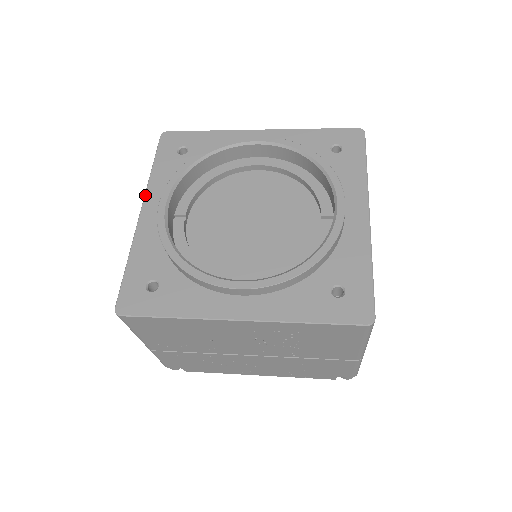
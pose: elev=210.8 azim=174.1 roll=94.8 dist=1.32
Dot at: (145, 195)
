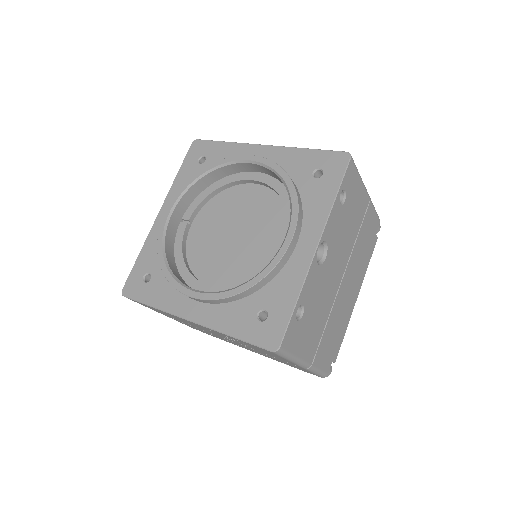
Dot at: (165, 199)
